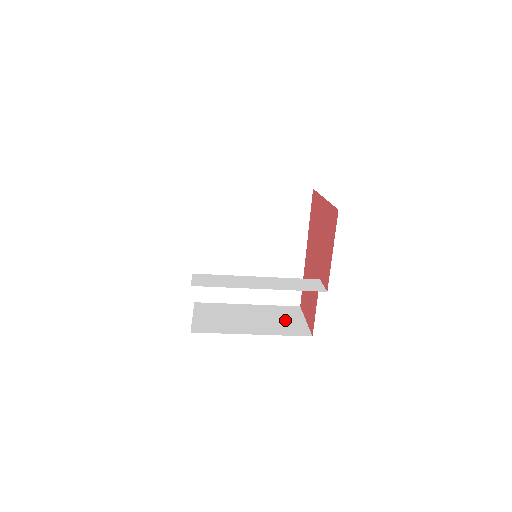
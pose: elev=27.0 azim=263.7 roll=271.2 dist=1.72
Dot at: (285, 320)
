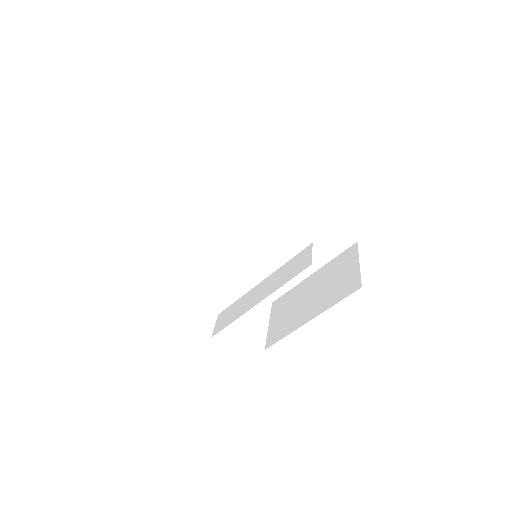
Dot at: (340, 277)
